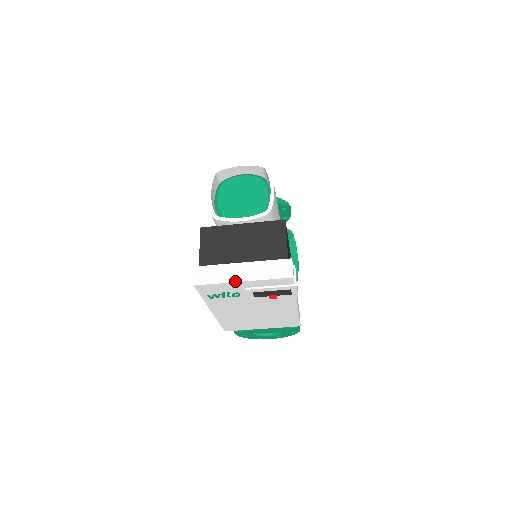
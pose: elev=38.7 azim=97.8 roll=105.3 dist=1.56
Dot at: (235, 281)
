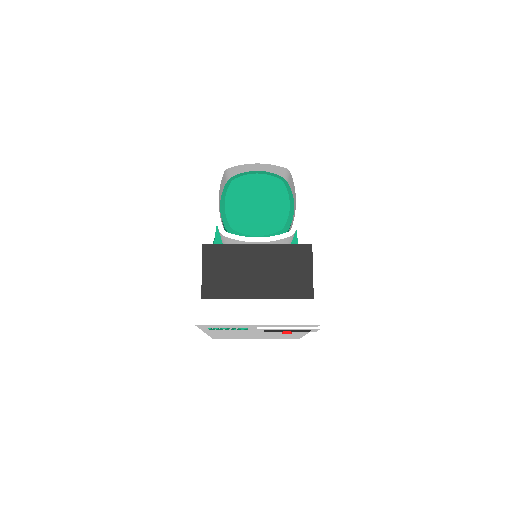
Dot at: (248, 323)
